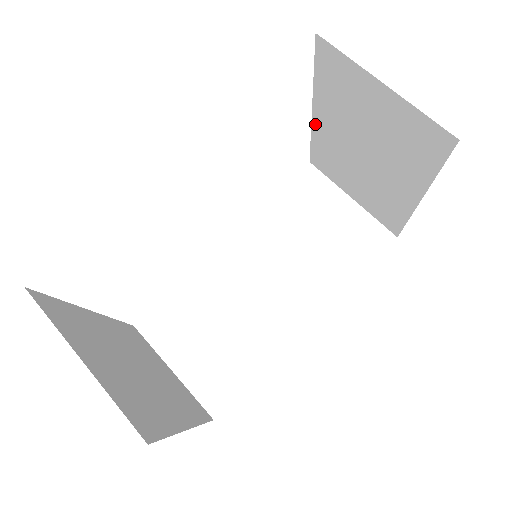
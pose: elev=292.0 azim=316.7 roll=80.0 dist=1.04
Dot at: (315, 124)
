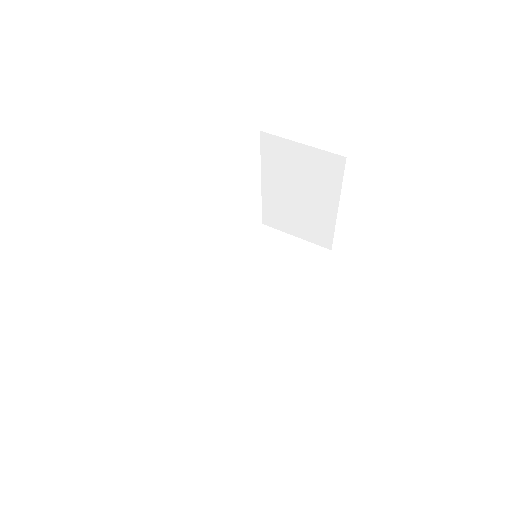
Dot at: (264, 190)
